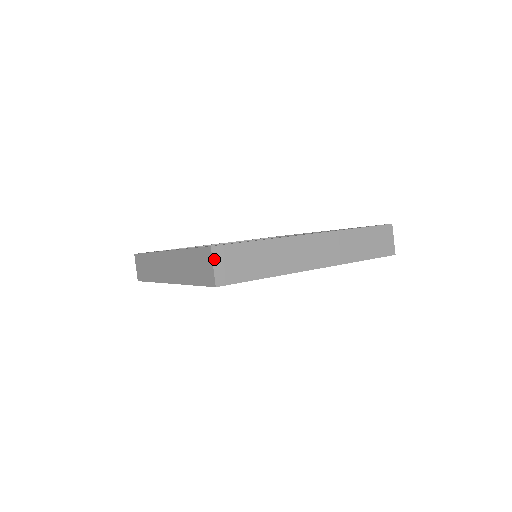
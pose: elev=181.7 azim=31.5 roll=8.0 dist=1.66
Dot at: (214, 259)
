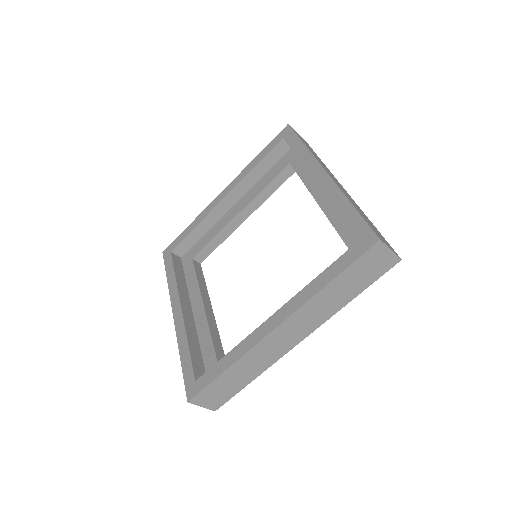
Dot at: (198, 404)
